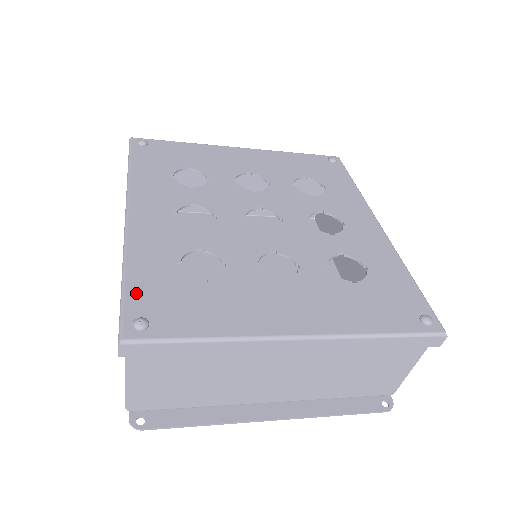
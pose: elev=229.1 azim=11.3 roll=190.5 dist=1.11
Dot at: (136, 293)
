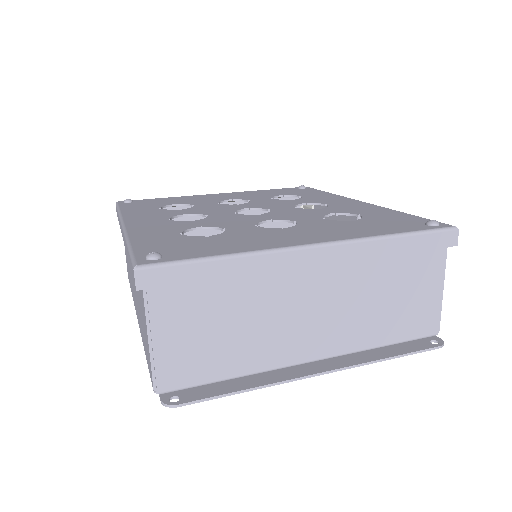
Dot at: (144, 248)
